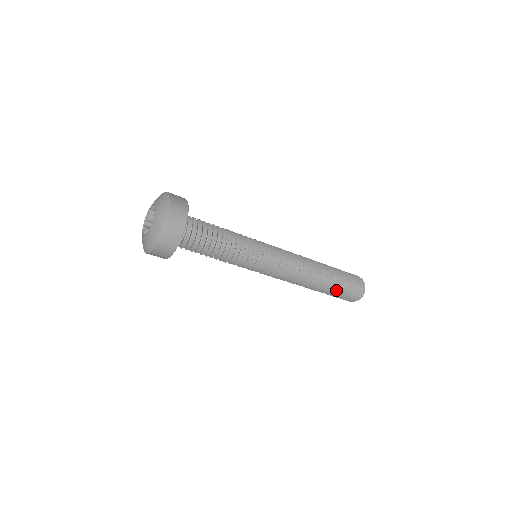
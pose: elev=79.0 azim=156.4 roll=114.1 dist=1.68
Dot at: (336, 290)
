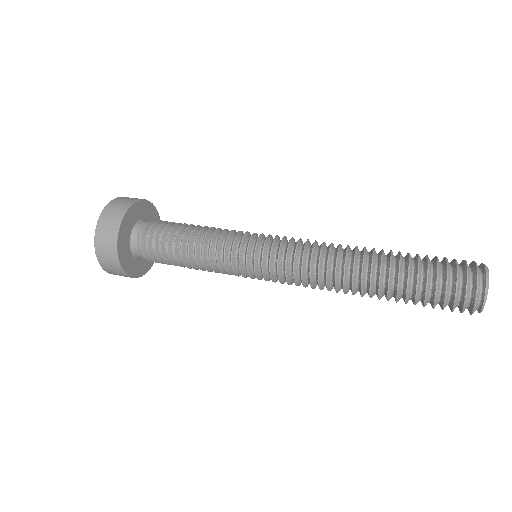
Dot at: (412, 301)
